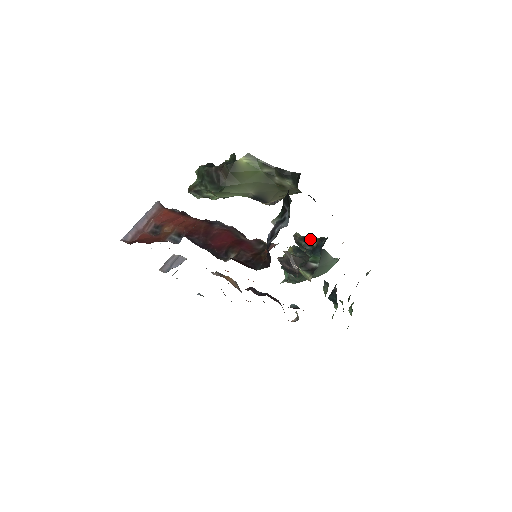
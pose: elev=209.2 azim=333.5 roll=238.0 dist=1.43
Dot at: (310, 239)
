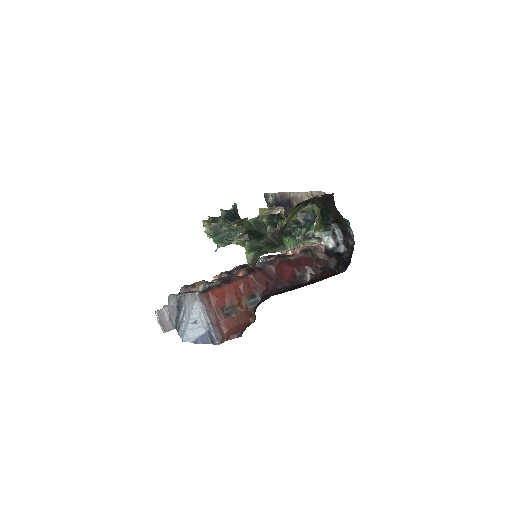
Dot at: (295, 220)
